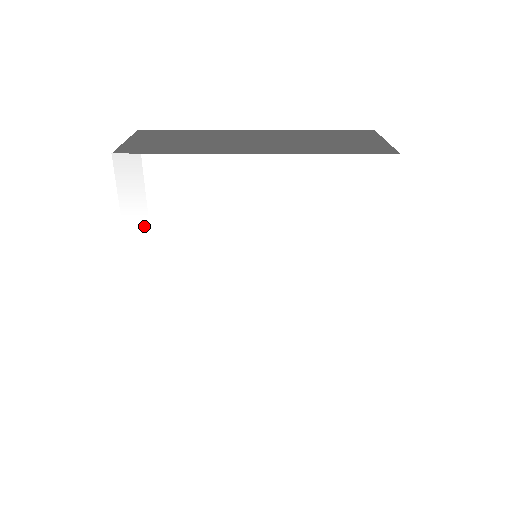
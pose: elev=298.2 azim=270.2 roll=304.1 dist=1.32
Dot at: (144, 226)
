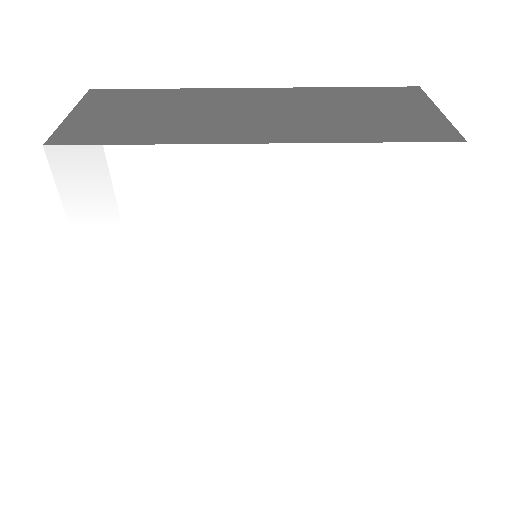
Dot at: (103, 238)
